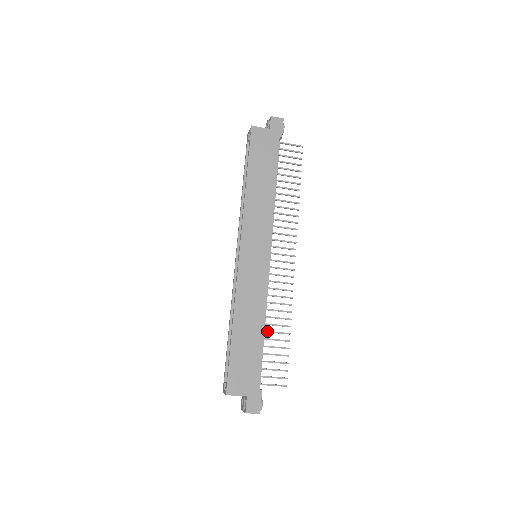
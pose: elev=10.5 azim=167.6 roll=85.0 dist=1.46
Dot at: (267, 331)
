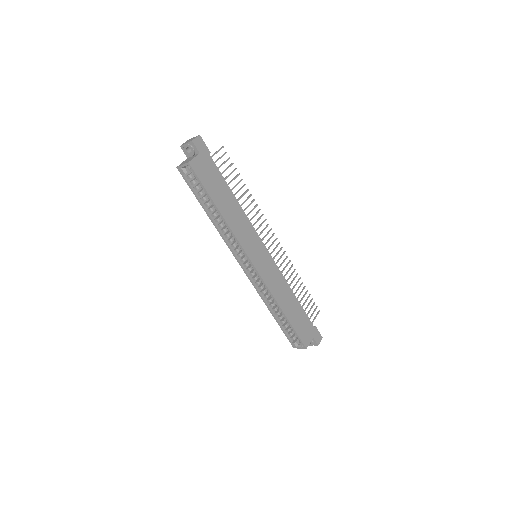
Dot at: occluded
